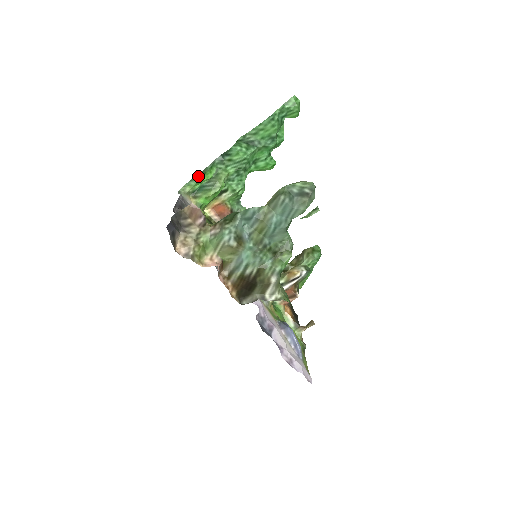
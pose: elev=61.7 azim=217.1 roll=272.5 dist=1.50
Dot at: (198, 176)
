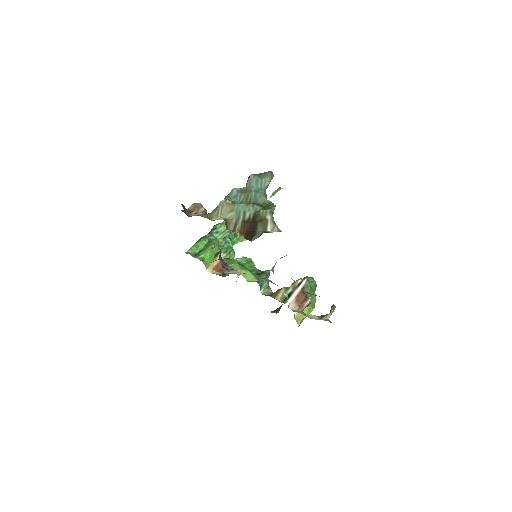
Dot at: (196, 243)
